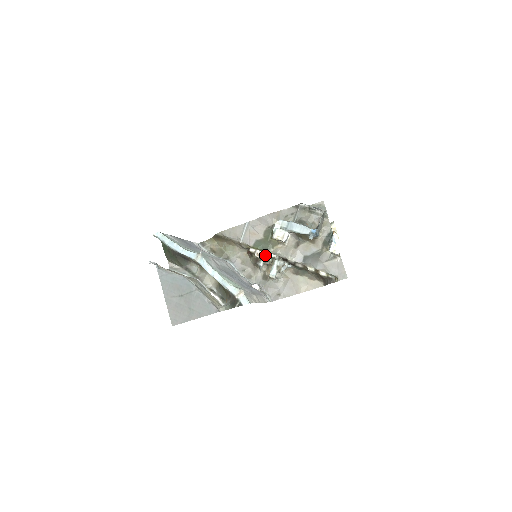
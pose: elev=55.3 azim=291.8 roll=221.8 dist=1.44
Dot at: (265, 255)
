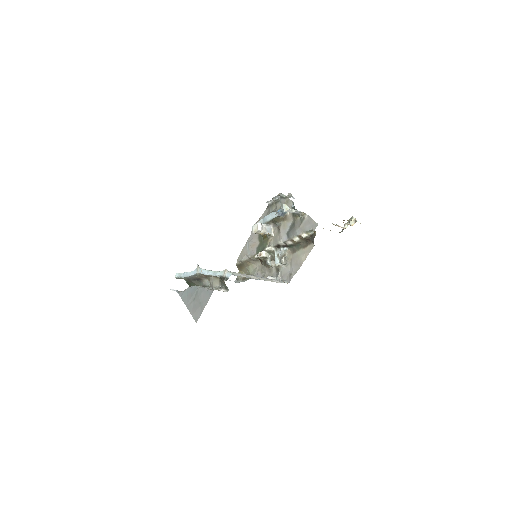
Dot at: (265, 253)
